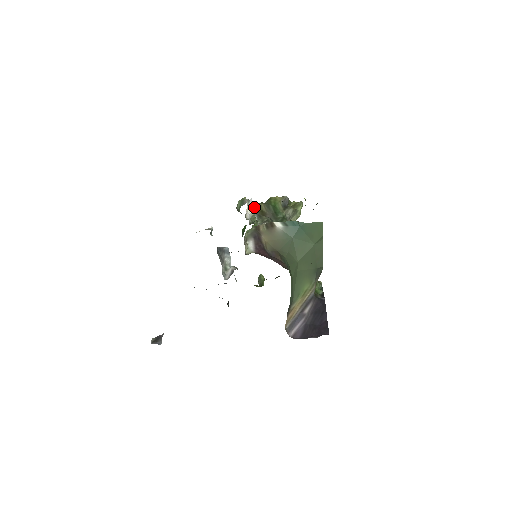
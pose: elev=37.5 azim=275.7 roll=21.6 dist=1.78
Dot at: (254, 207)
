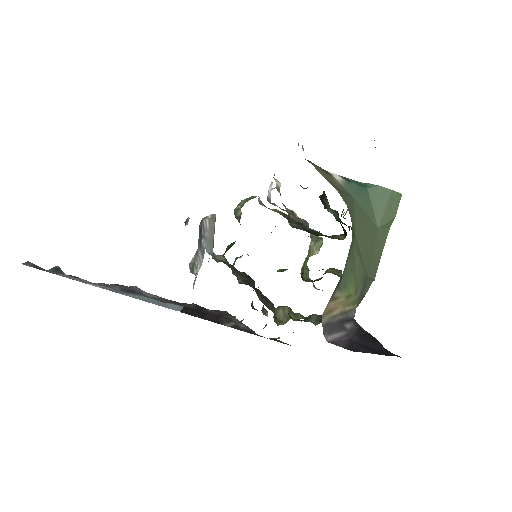
Dot at: (280, 185)
